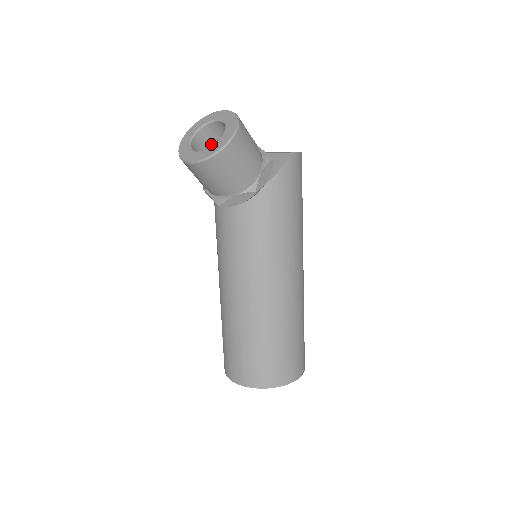
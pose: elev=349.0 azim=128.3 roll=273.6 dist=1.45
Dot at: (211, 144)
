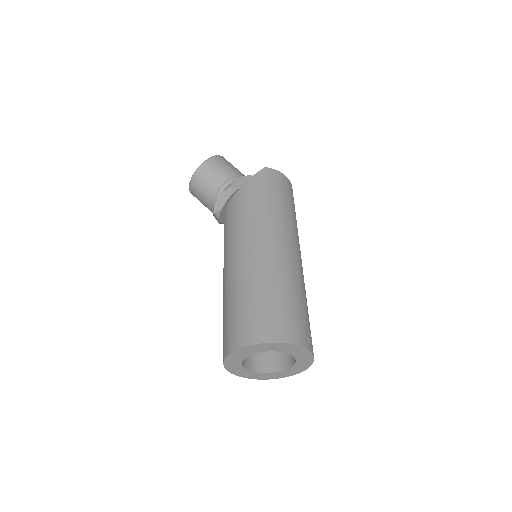
Dot at: occluded
